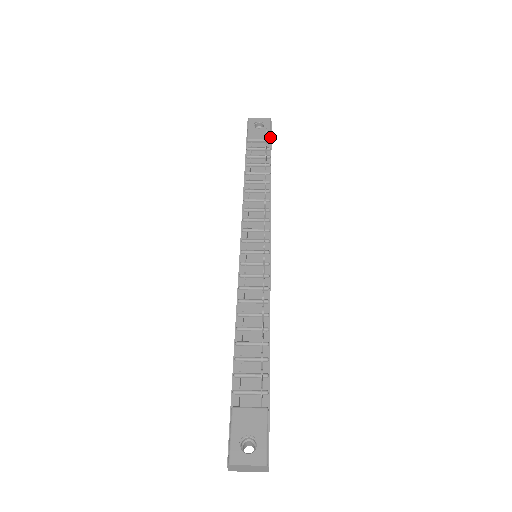
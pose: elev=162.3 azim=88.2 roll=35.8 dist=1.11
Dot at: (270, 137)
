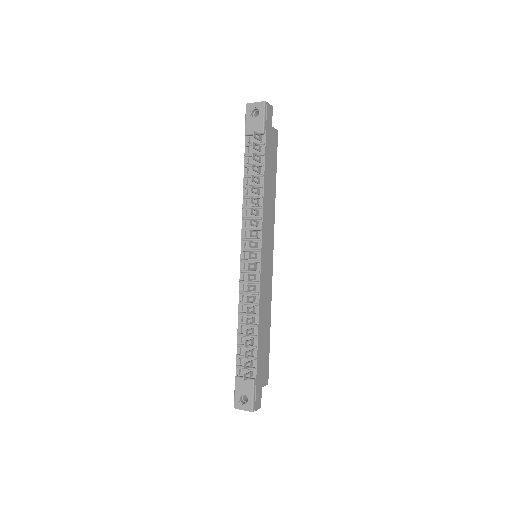
Dot at: (263, 129)
